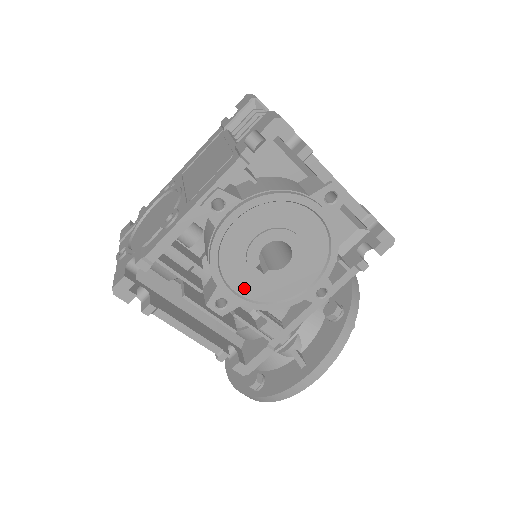
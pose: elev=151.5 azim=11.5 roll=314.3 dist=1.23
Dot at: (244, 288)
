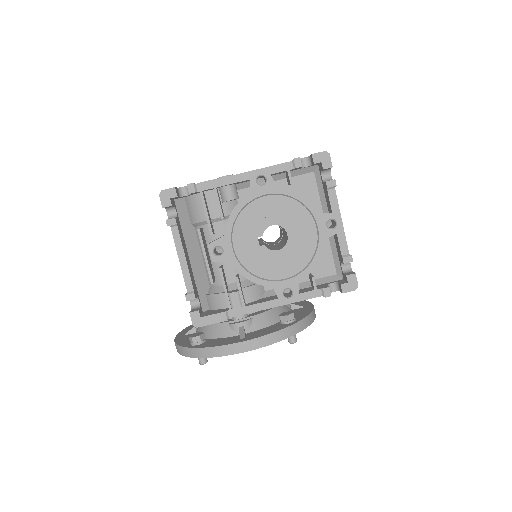
Dot at: (241, 248)
